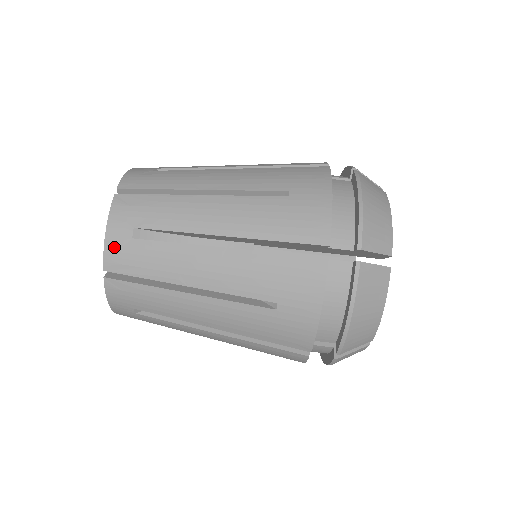
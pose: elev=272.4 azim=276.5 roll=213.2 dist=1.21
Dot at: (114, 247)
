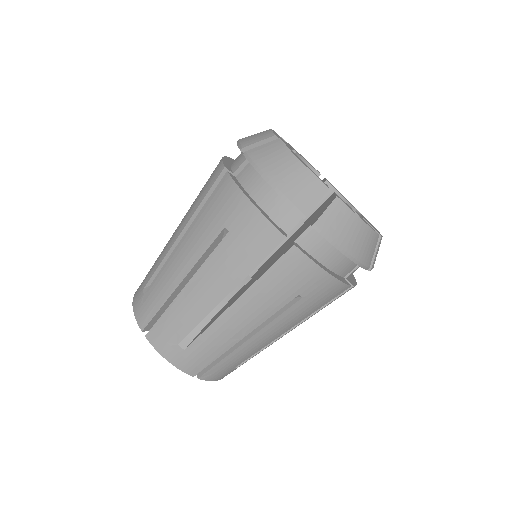
Dot at: (182, 363)
